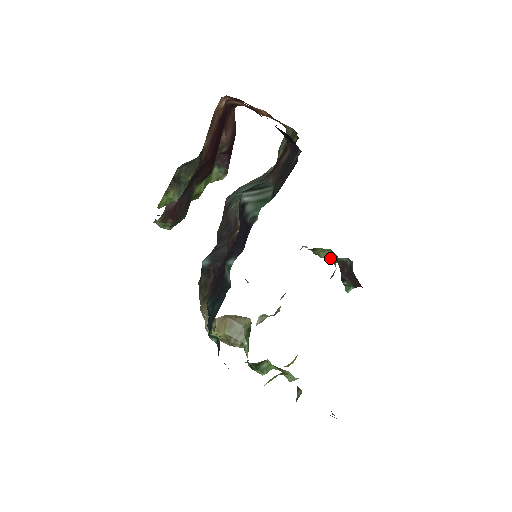
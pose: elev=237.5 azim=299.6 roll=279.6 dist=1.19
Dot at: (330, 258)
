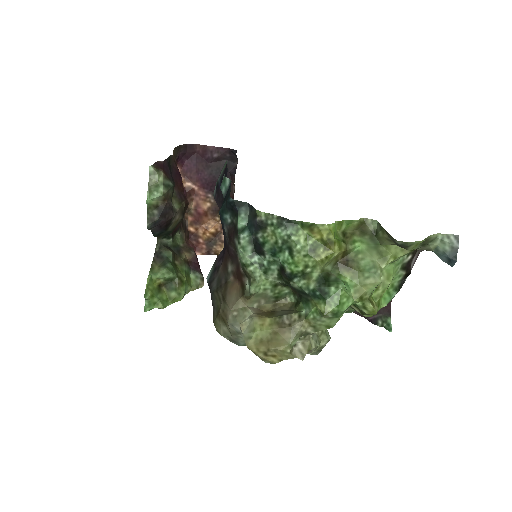
Dot at: occluded
